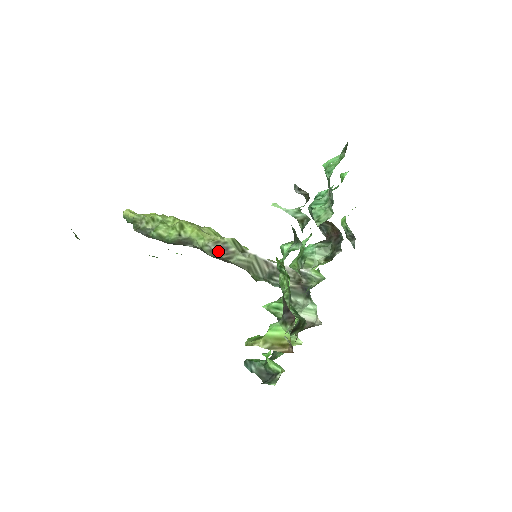
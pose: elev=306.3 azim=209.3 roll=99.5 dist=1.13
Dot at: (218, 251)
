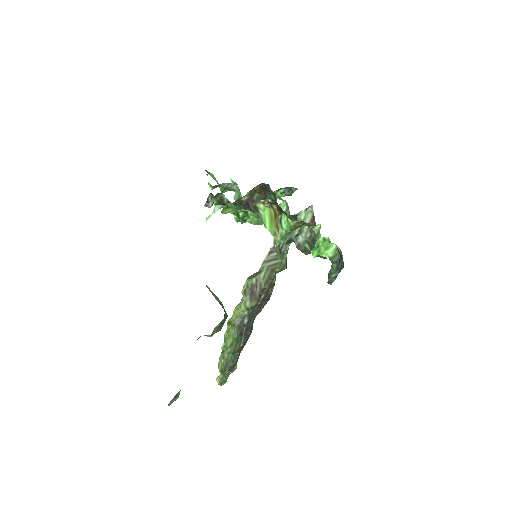
Dot at: (252, 294)
